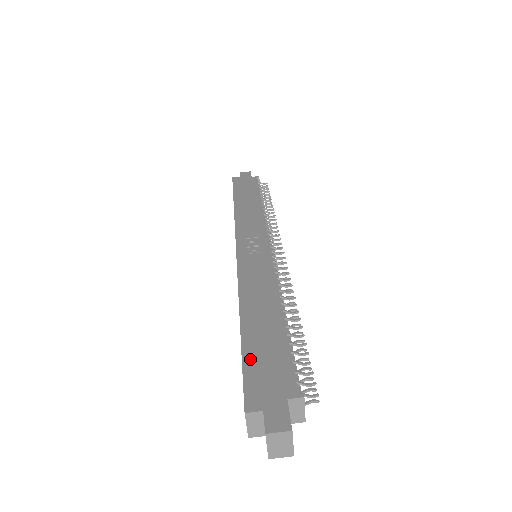
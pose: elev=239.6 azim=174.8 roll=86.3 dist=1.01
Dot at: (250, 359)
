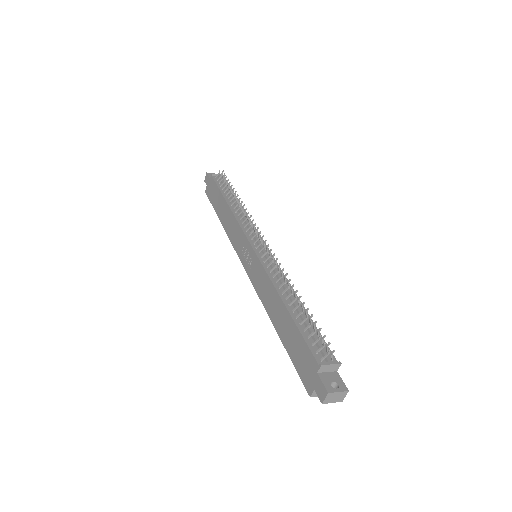
Dot at: (293, 357)
